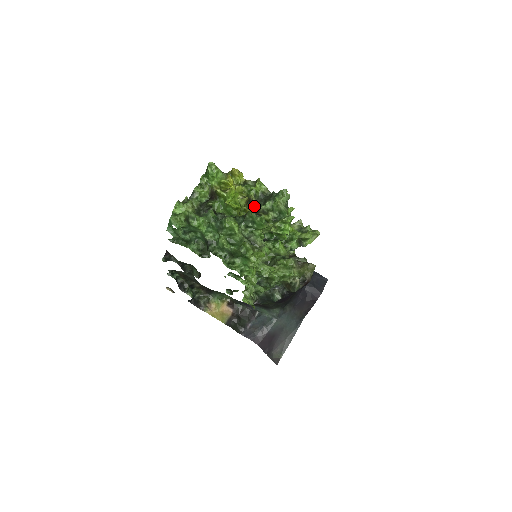
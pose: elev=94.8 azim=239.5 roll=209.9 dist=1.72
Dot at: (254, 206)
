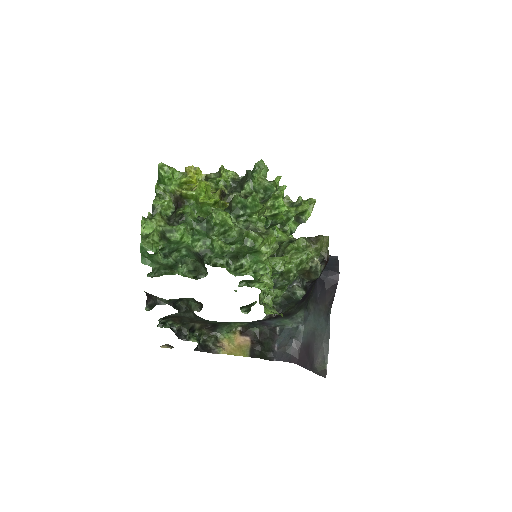
Dot at: (231, 197)
